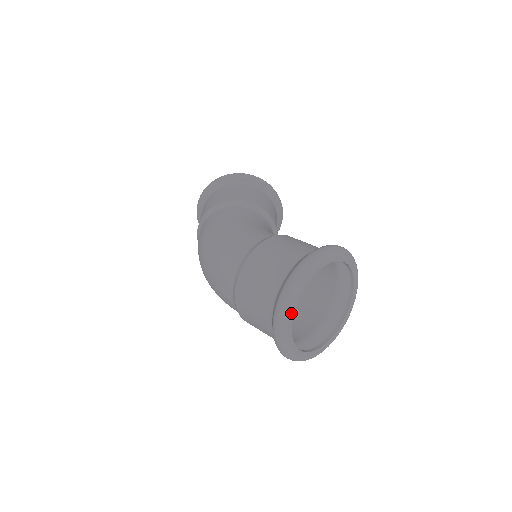
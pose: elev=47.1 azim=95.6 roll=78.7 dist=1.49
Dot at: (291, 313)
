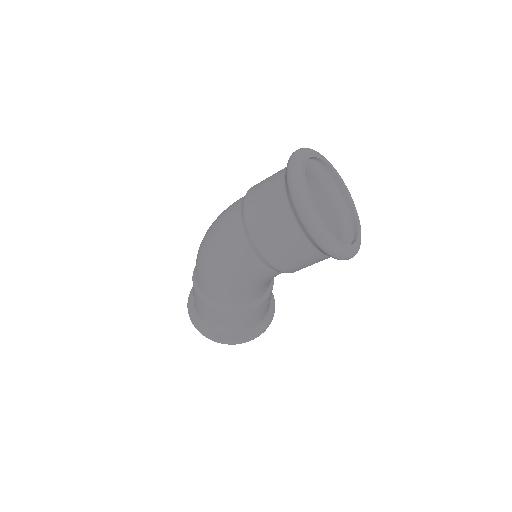
Dot at: (305, 157)
